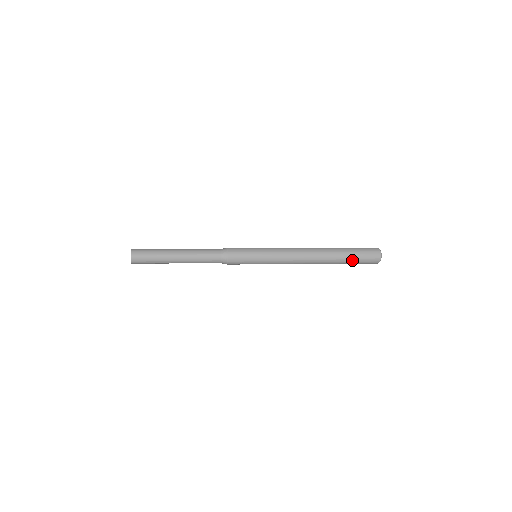
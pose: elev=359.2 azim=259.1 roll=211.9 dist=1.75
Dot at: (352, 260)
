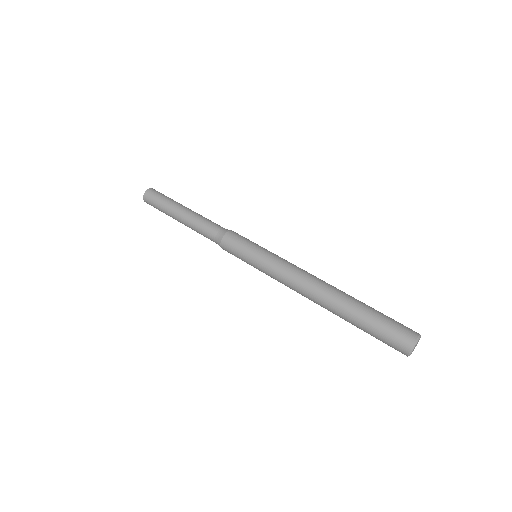
Dot at: (365, 330)
